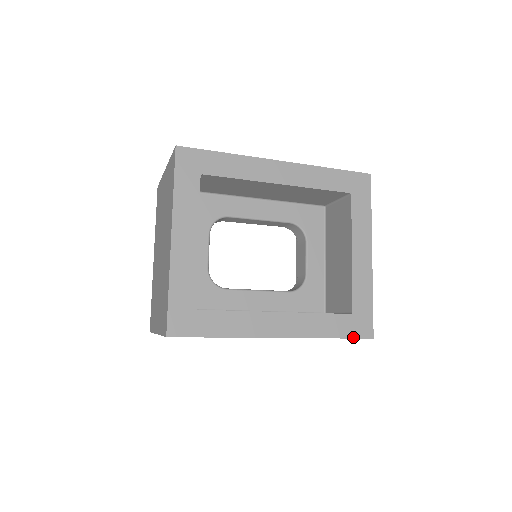
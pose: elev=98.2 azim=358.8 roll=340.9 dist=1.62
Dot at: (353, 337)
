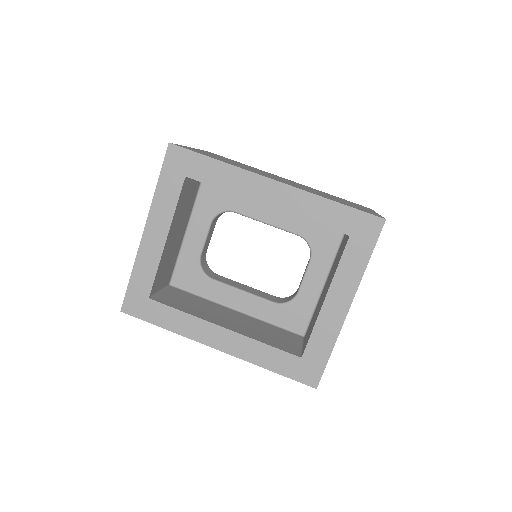
Dot at: (294, 379)
